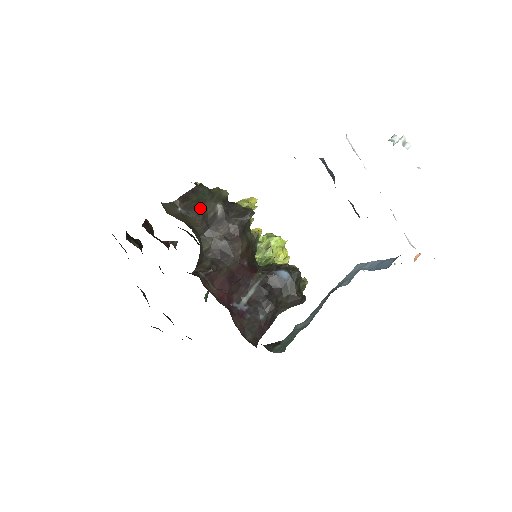
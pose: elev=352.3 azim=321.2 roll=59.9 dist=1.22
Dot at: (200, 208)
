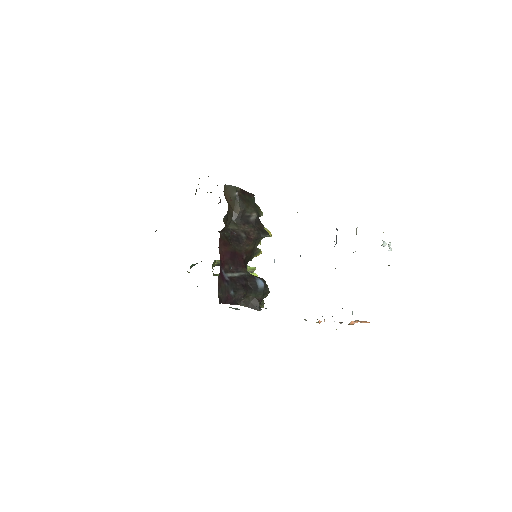
Dot at: (246, 204)
